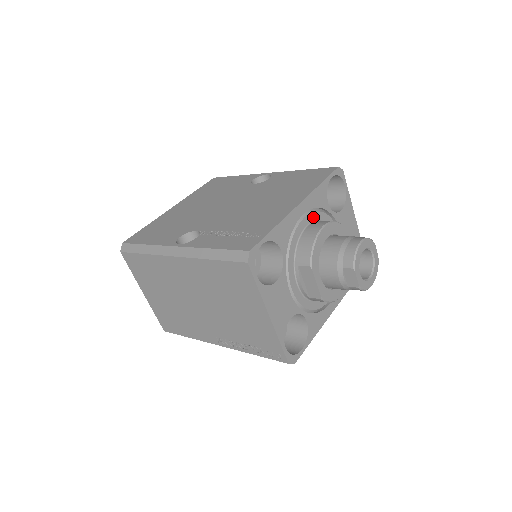
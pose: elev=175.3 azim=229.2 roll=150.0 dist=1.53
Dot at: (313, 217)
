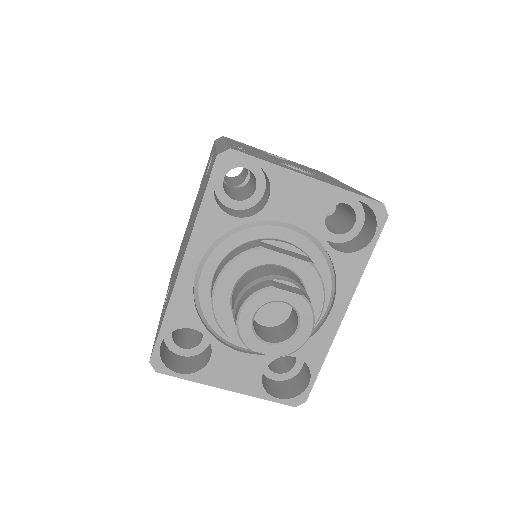
Dot at: (217, 256)
